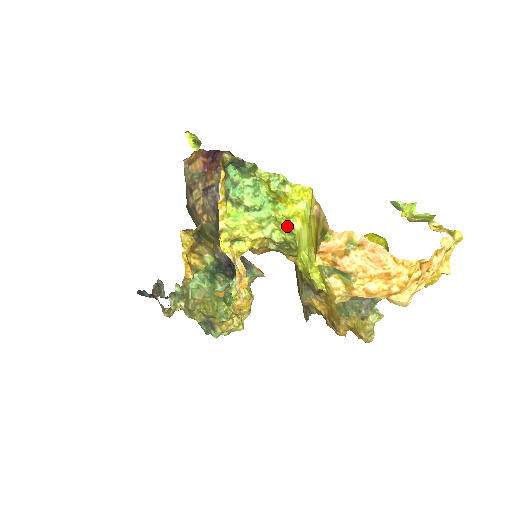
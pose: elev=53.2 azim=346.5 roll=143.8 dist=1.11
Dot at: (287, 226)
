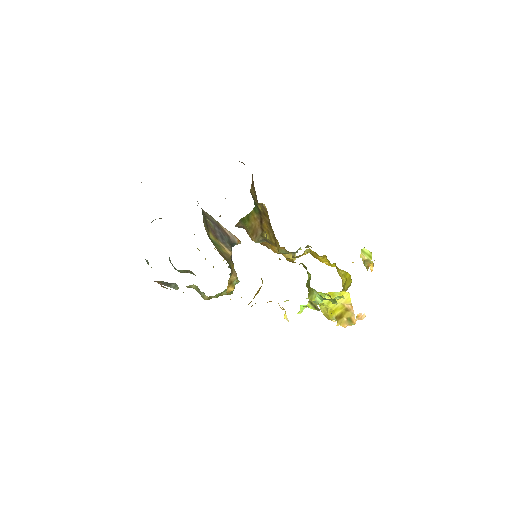
Dot at: occluded
